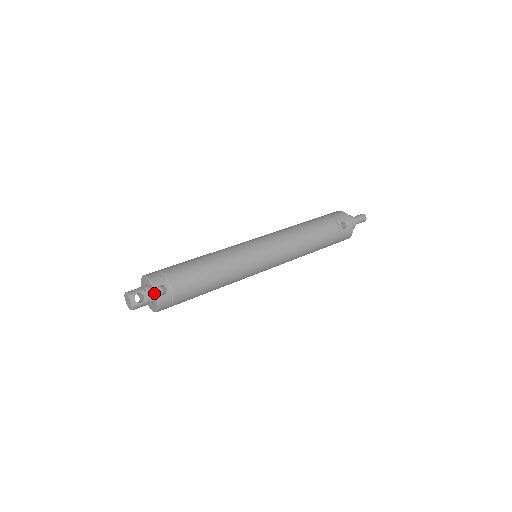
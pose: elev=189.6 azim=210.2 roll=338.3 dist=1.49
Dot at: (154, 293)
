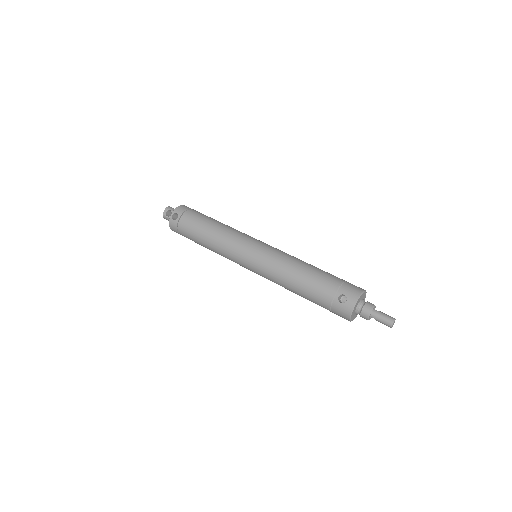
Dot at: (172, 215)
